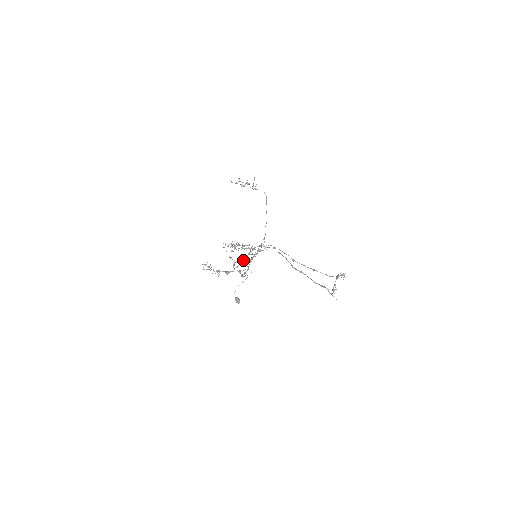
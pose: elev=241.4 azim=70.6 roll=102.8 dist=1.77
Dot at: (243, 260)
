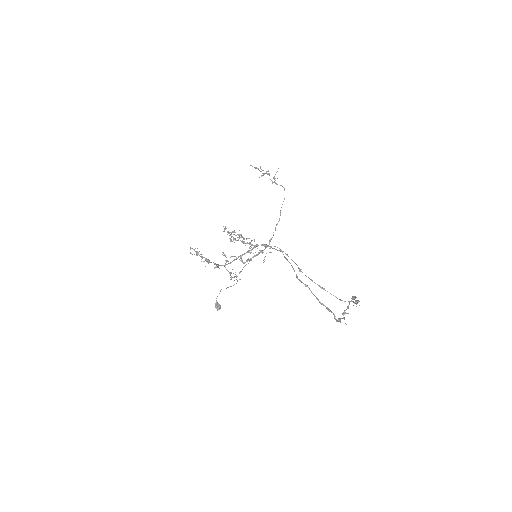
Dot at: occluded
